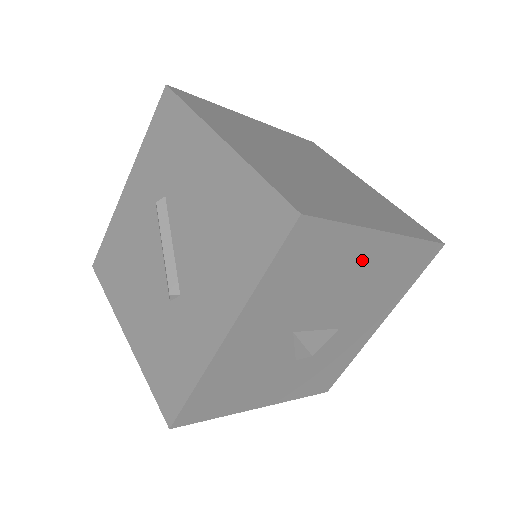
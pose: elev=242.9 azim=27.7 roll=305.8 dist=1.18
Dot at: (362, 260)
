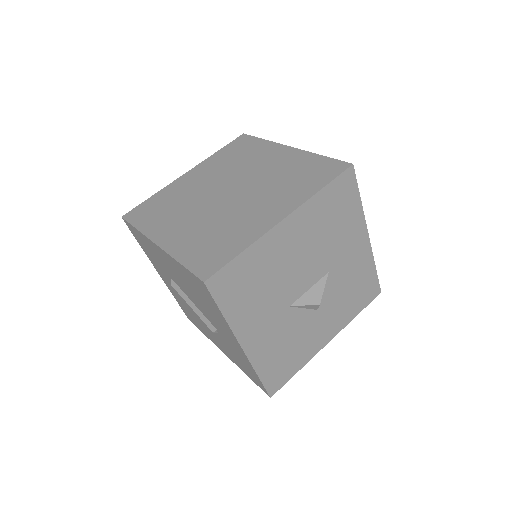
Dot at: (286, 244)
